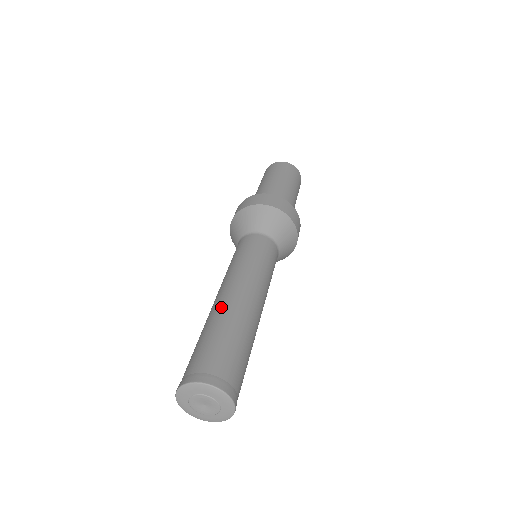
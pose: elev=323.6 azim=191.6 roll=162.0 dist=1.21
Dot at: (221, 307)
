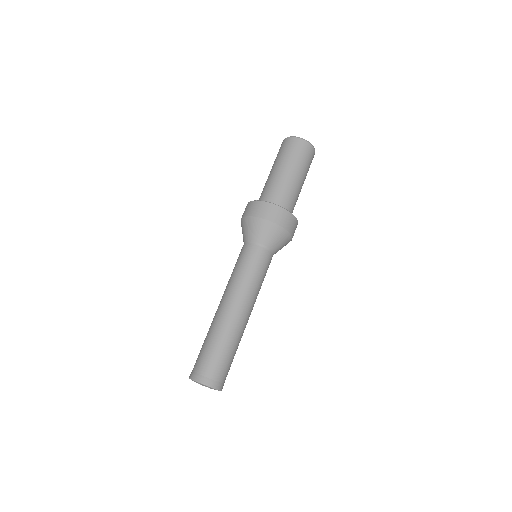
Dot at: (229, 325)
